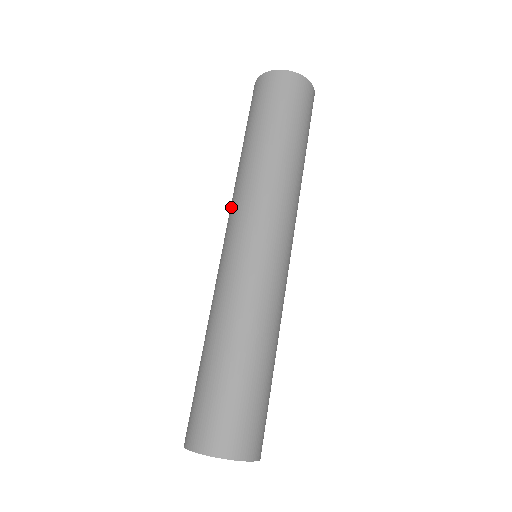
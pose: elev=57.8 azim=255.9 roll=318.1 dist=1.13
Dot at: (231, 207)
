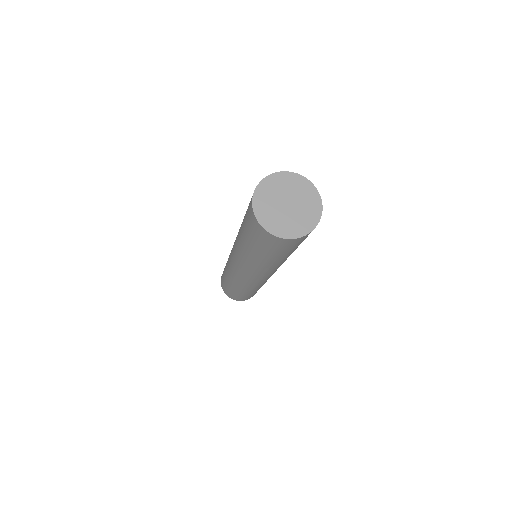
Dot at: (234, 251)
